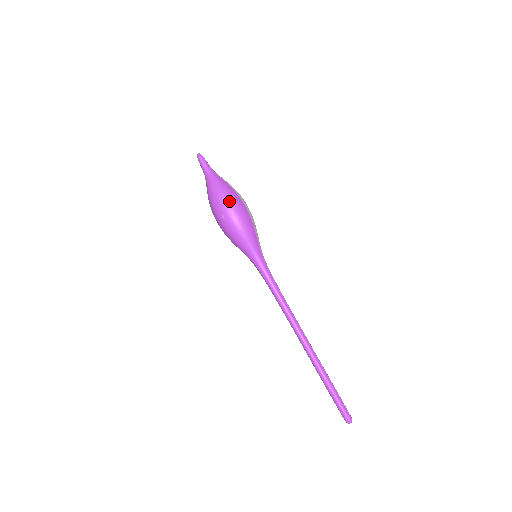
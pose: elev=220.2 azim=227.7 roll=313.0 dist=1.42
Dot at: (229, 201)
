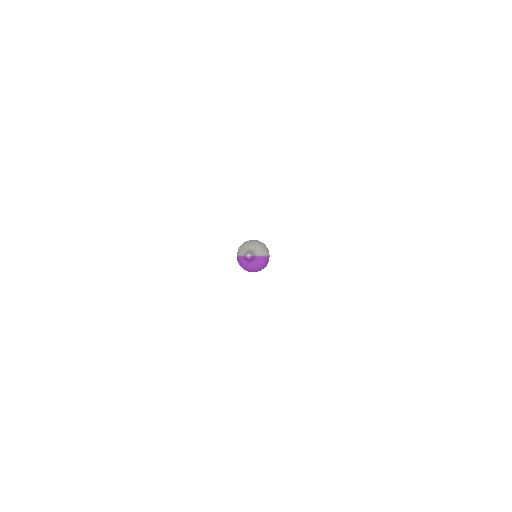
Dot at: occluded
